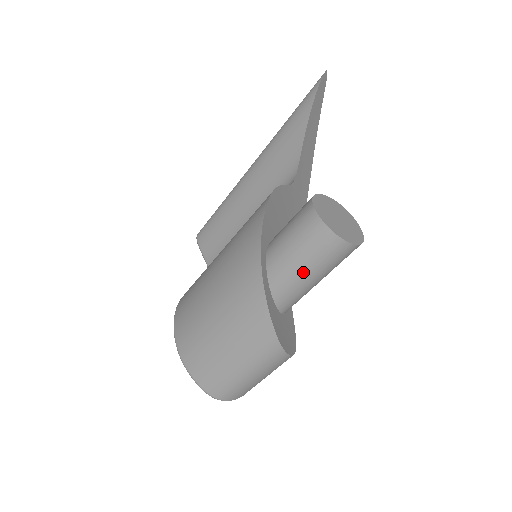
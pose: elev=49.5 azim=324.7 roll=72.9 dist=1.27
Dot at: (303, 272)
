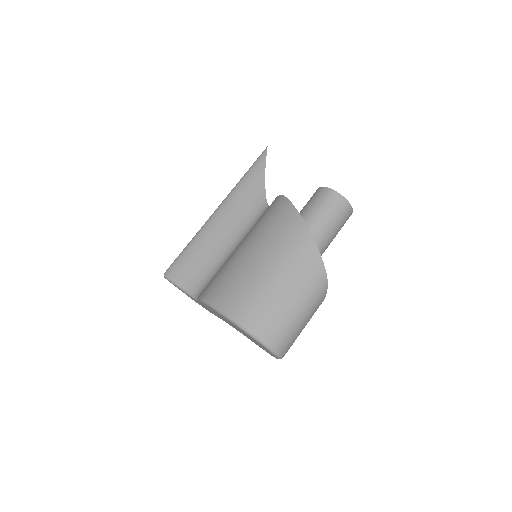
Dot at: (329, 230)
